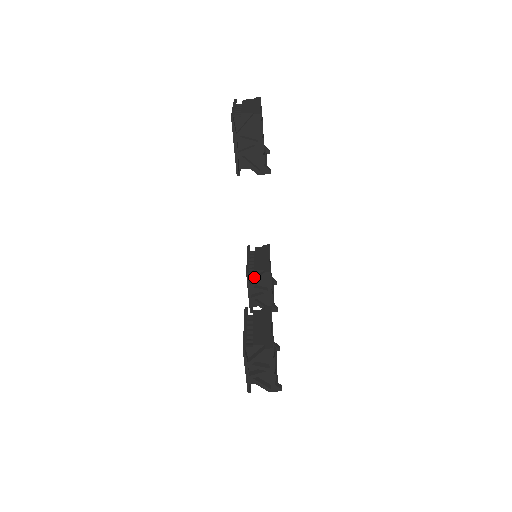
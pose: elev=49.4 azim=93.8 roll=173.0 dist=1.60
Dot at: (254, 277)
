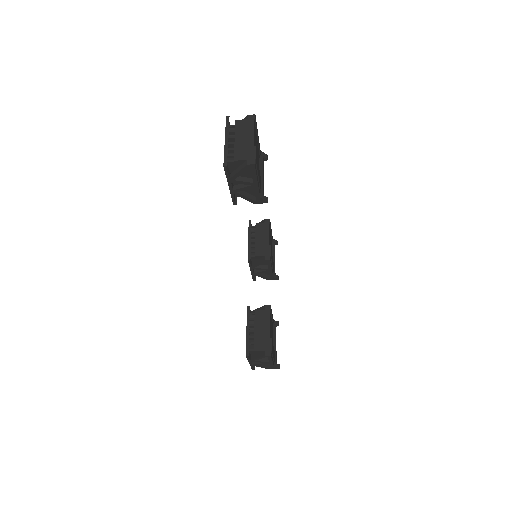
Dot at: (255, 259)
